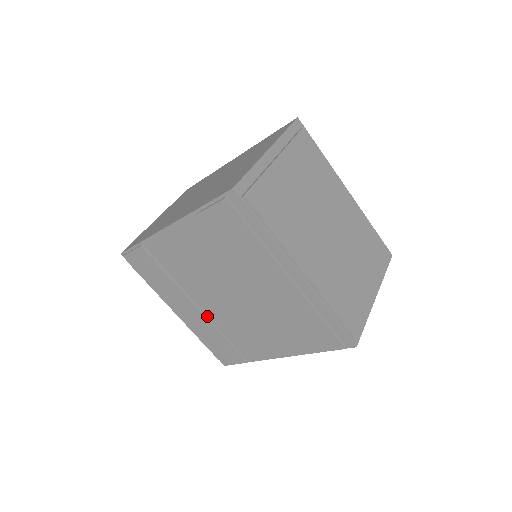
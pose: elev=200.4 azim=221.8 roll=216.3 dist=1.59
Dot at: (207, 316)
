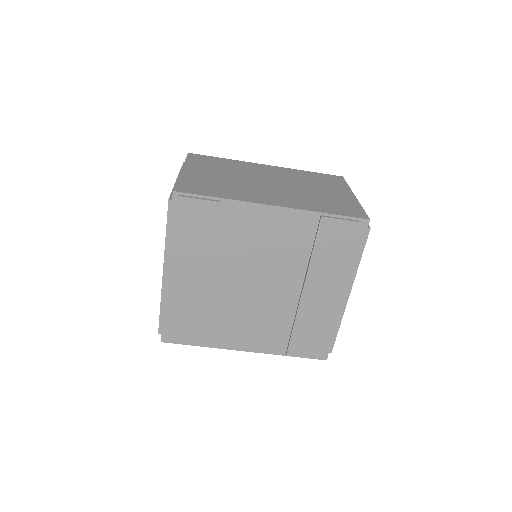
Dot at: (208, 292)
